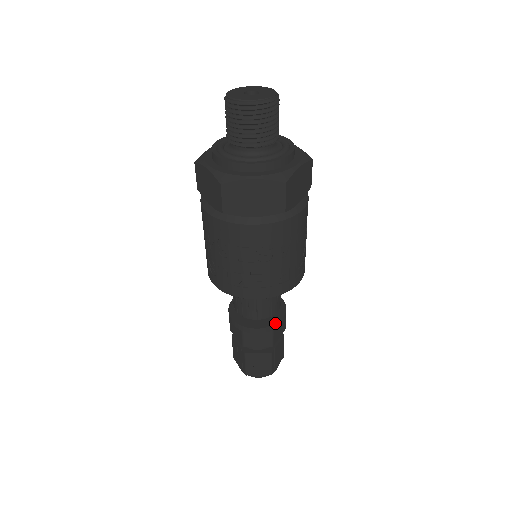
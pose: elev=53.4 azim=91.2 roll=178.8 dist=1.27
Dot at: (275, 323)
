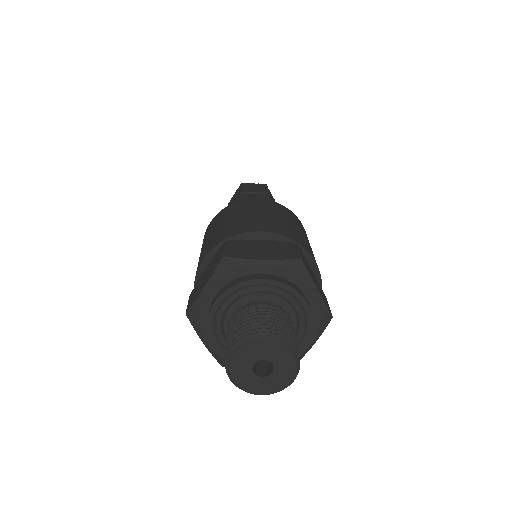
Dot at: occluded
